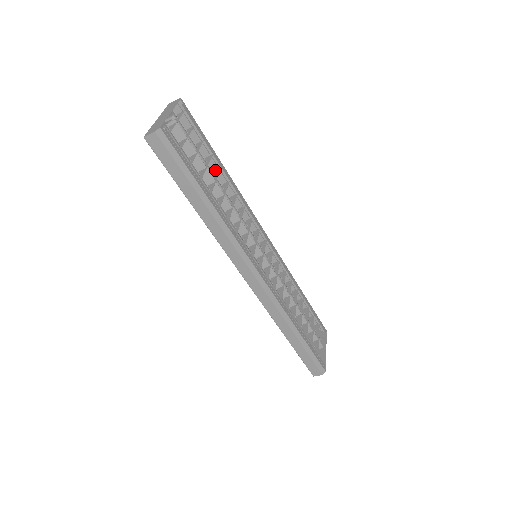
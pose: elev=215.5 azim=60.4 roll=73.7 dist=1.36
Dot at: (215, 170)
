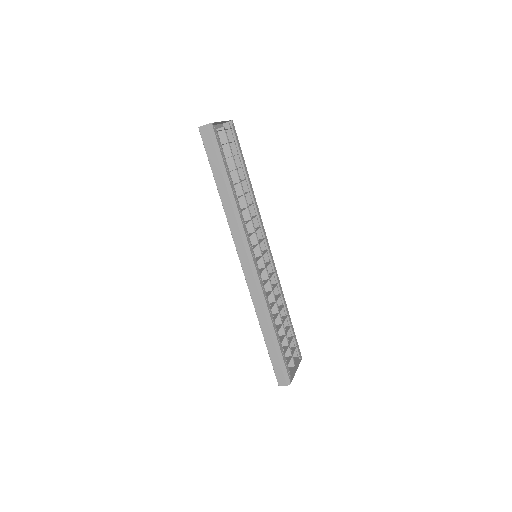
Dot at: (243, 182)
